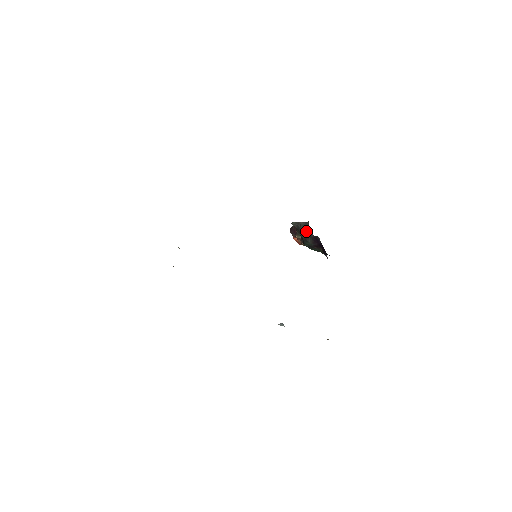
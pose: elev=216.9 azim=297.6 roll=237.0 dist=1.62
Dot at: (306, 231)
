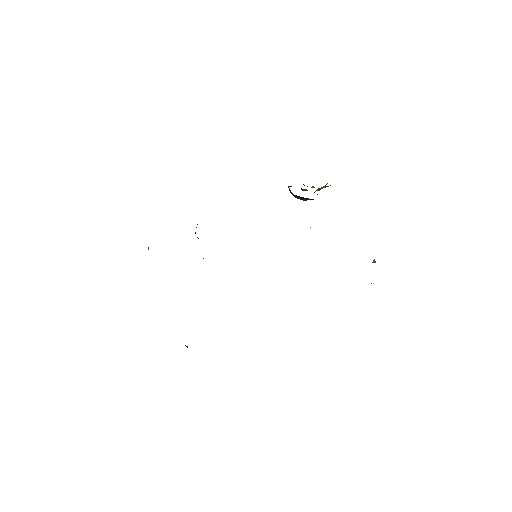
Dot at: (291, 192)
